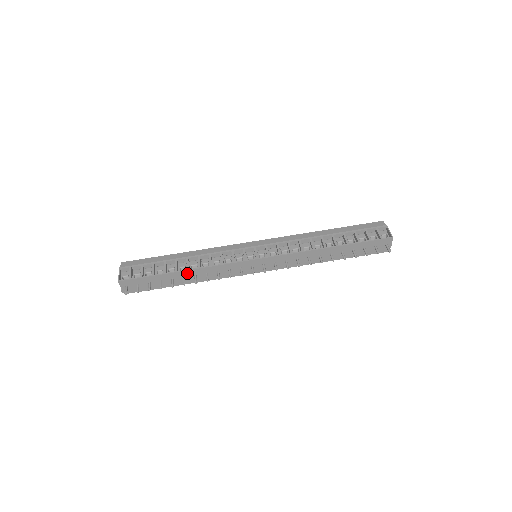
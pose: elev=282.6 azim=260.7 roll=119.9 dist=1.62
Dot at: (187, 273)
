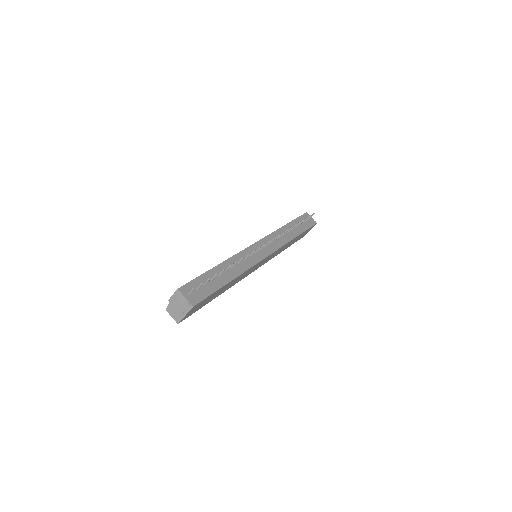
Dot at: (224, 266)
